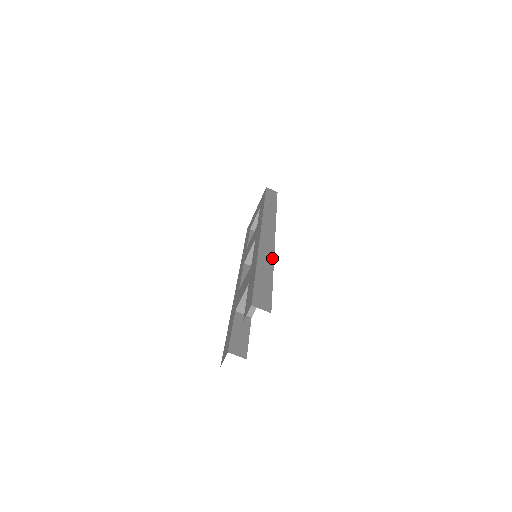
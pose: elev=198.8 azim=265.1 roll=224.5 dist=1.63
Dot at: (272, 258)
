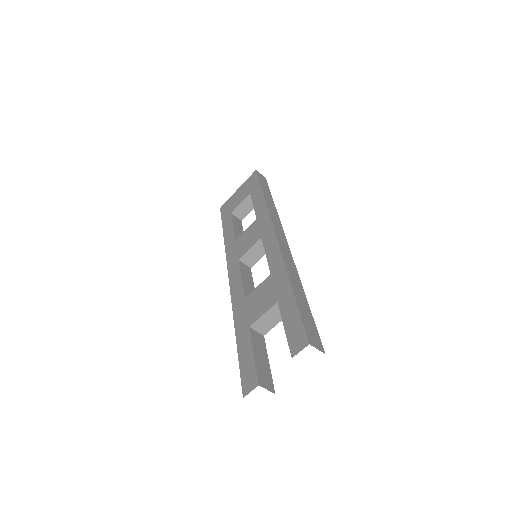
Dot at: (297, 273)
